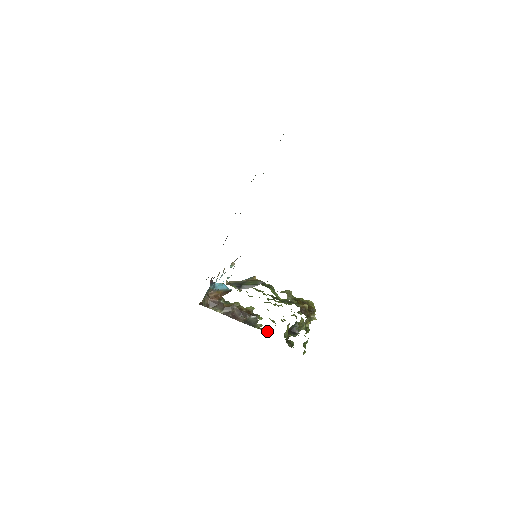
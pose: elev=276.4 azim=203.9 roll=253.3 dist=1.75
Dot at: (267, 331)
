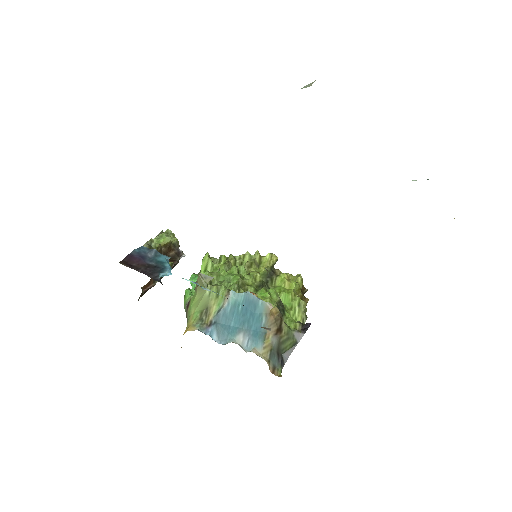
Dot at: occluded
